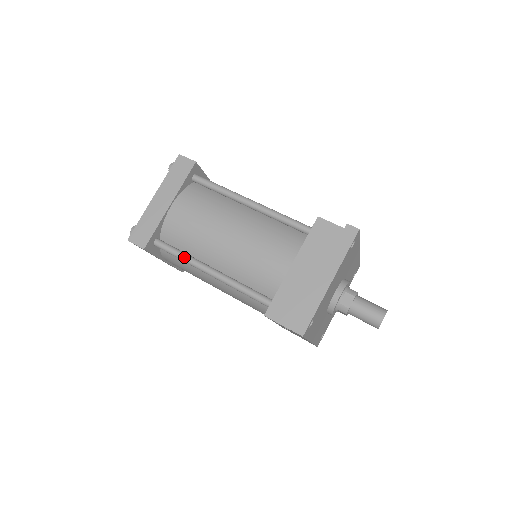
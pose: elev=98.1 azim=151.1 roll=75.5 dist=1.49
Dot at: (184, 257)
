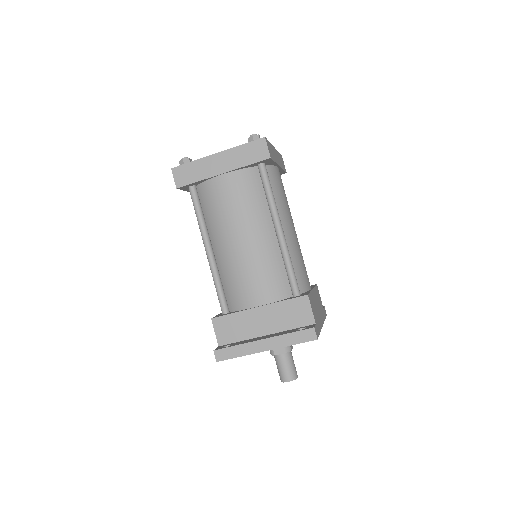
Dot at: (200, 221)
